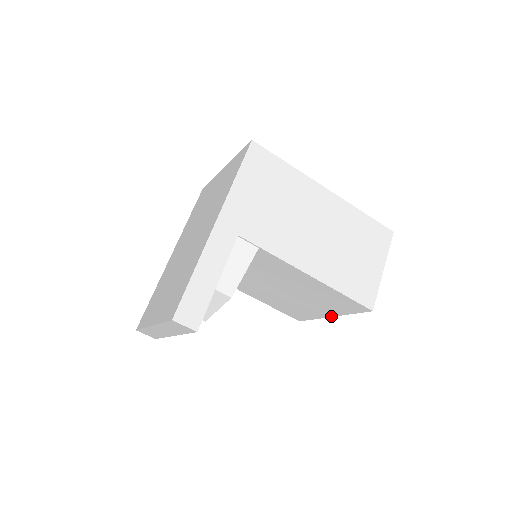
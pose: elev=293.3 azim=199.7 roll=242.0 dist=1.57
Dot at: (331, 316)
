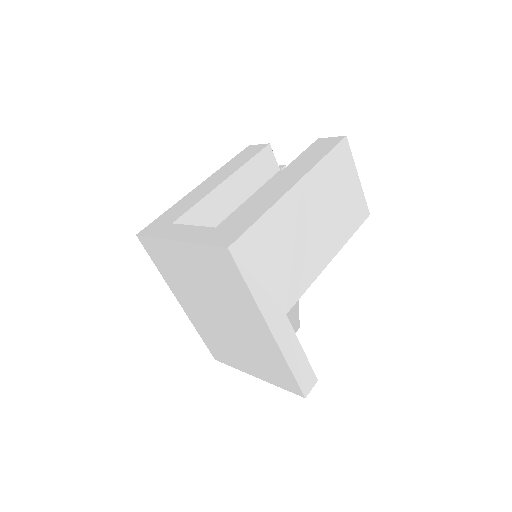
Dot at: occluded
